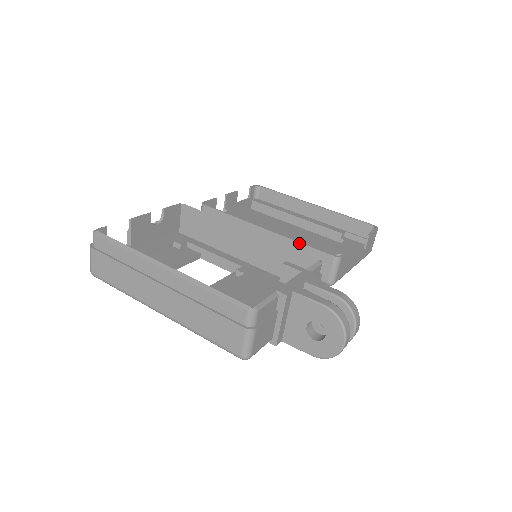
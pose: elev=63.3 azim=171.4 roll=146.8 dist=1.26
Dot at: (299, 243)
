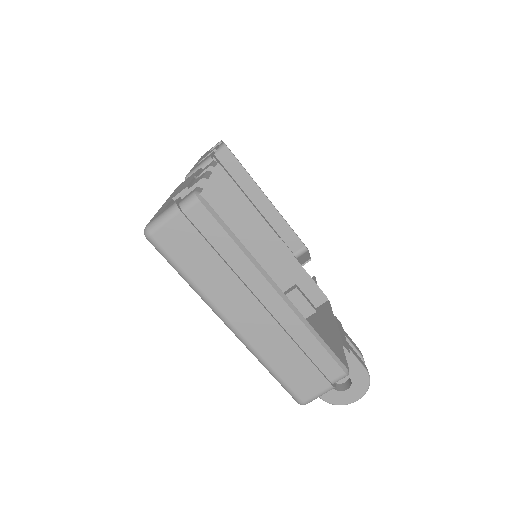
Dot at: occluded
